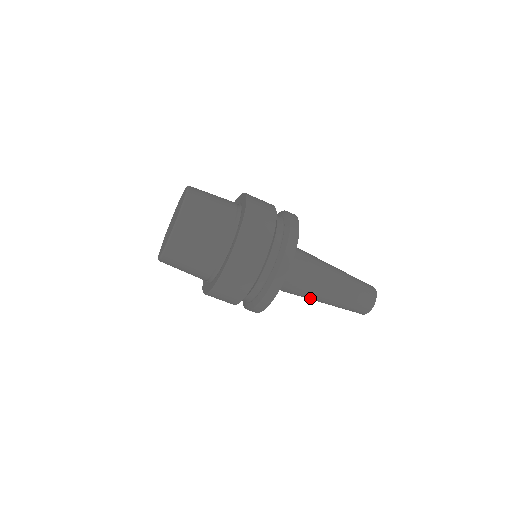
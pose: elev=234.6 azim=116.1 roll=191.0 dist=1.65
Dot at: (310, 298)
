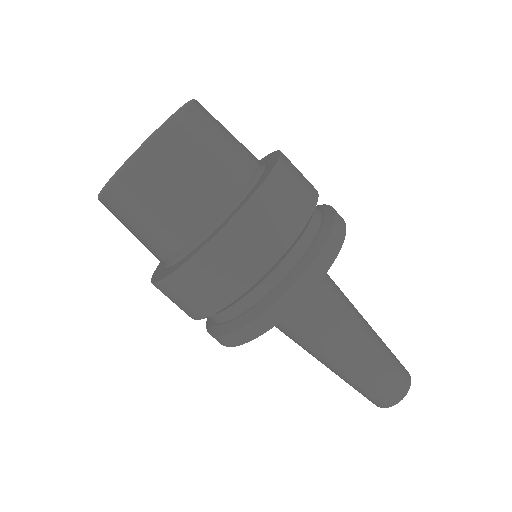
Dot at: (334, 344)
